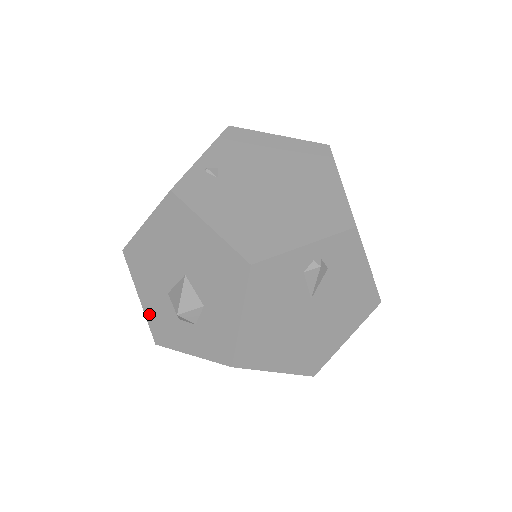
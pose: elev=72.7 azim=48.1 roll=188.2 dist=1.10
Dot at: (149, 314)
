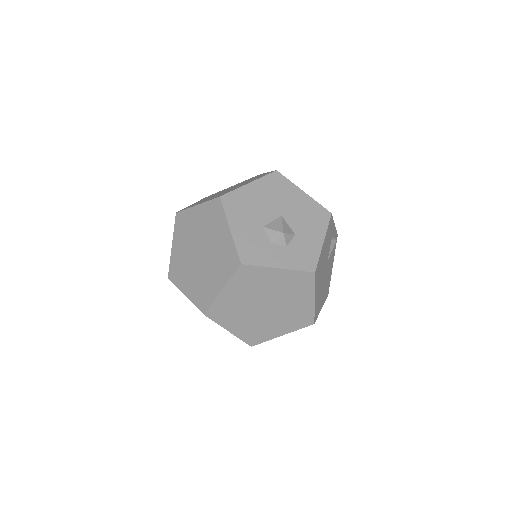
Dot at: (239, 241)
